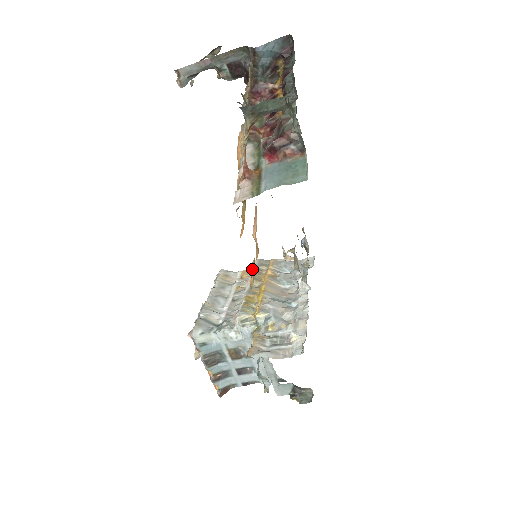
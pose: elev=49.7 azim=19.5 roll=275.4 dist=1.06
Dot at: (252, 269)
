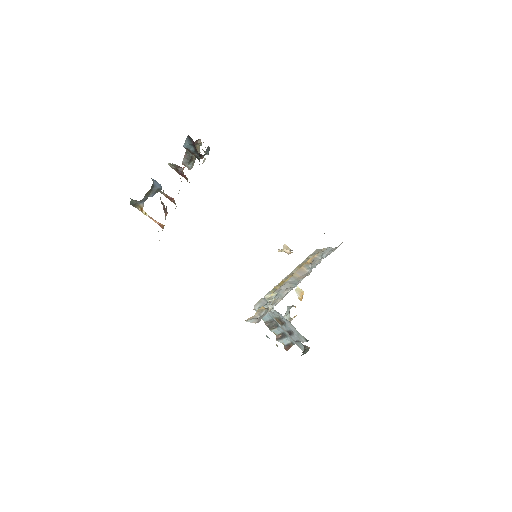
Dot at: occluded
